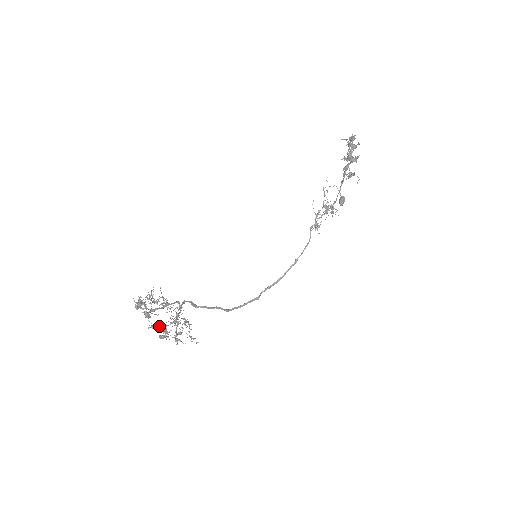
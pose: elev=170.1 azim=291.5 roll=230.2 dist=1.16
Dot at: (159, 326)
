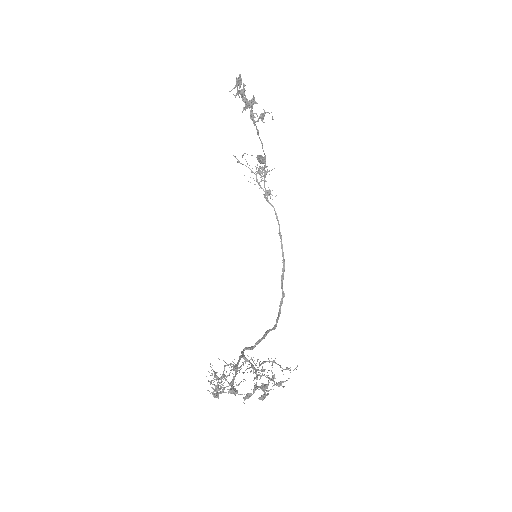
Dot at: occluded
